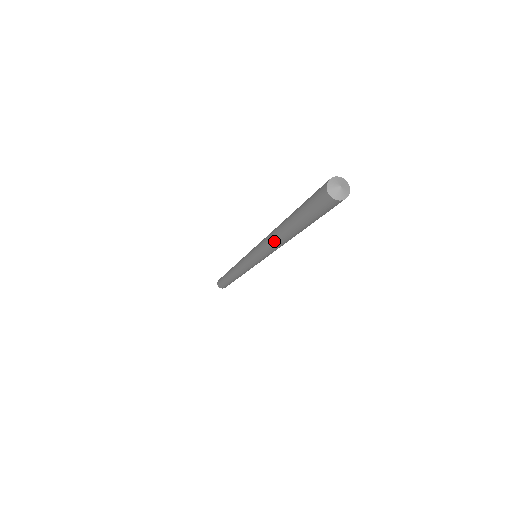
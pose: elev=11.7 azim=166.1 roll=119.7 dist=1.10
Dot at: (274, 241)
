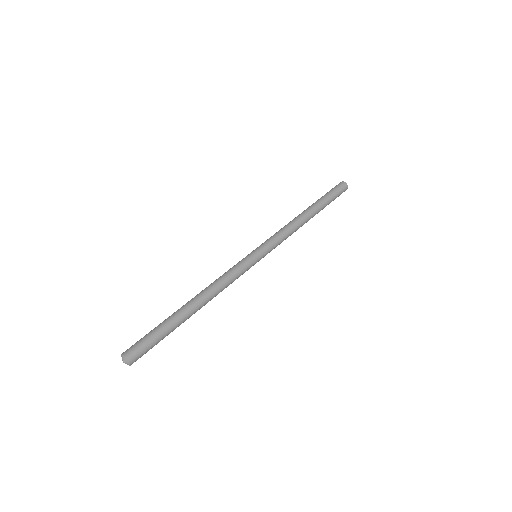
Dot at: occluded
